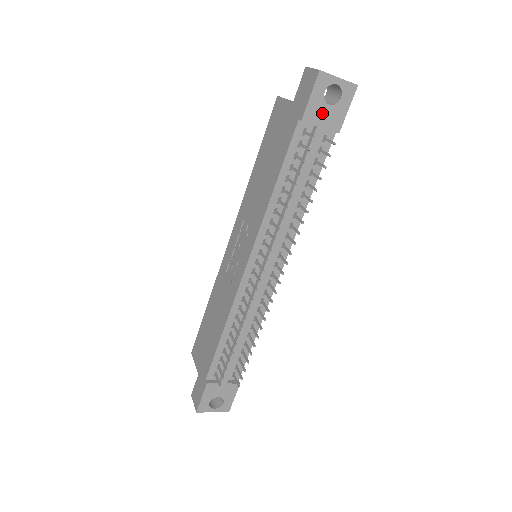
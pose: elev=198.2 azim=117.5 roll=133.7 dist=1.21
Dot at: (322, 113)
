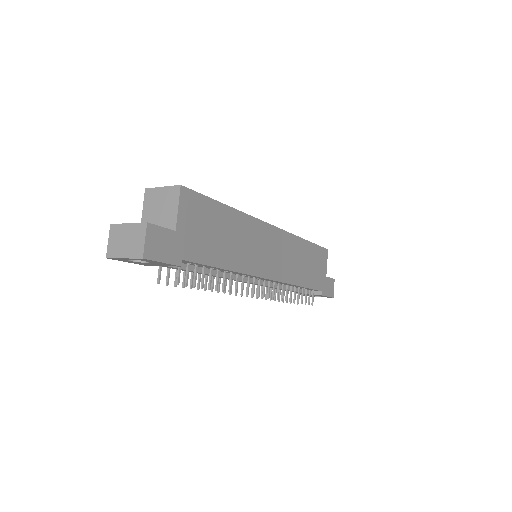
Dot at: (150, 264)
